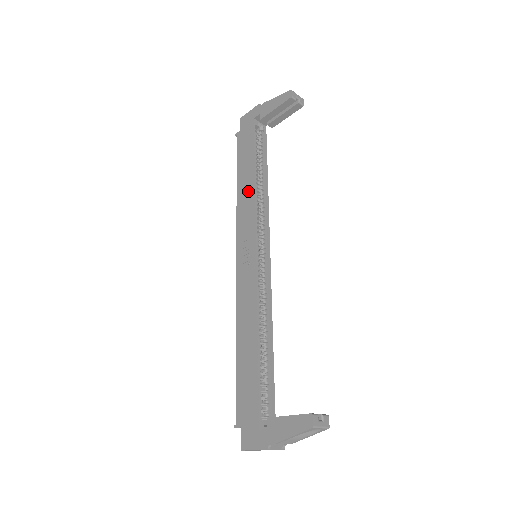
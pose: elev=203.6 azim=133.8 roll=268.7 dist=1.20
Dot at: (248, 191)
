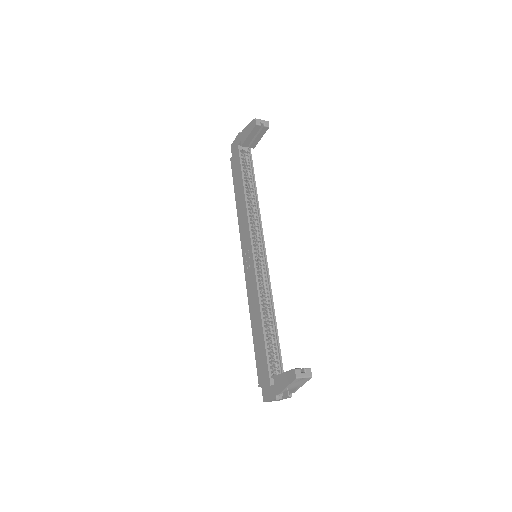
Dot at: (242, 206)
